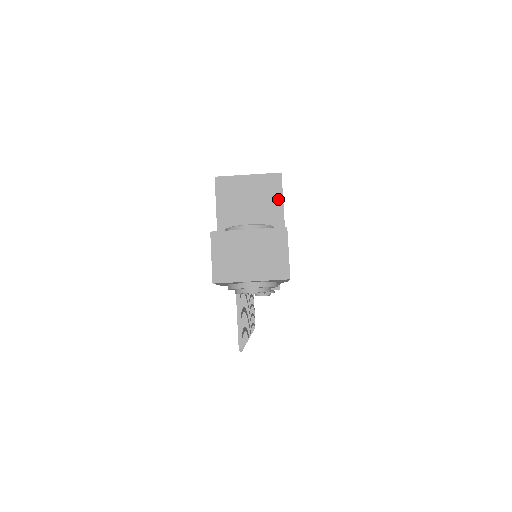
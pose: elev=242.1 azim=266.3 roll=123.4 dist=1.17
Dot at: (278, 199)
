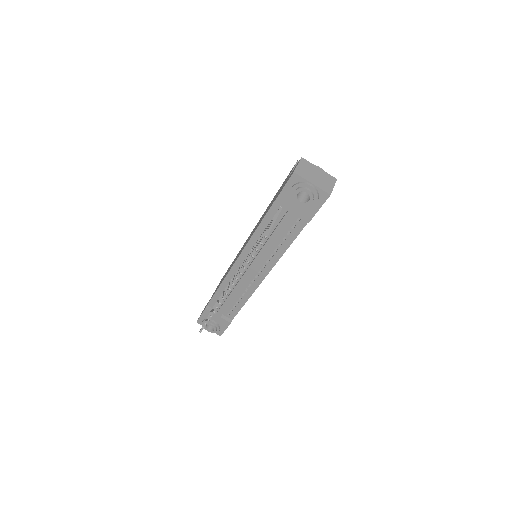
Dot at: occluded
